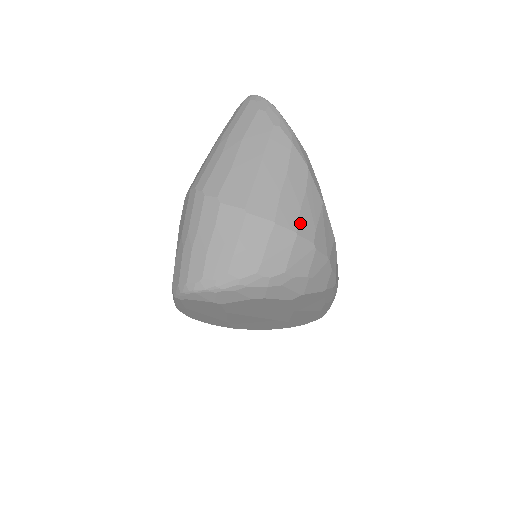
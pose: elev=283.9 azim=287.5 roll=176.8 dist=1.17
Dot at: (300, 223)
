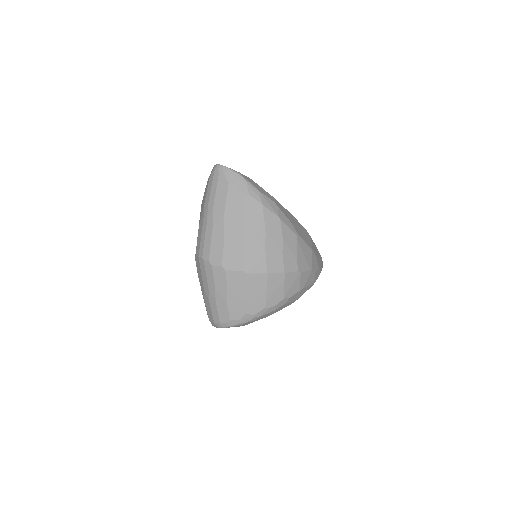
Dot at: (285, 264)
